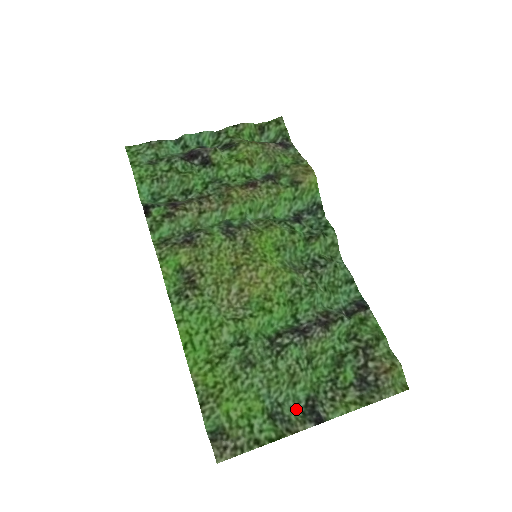
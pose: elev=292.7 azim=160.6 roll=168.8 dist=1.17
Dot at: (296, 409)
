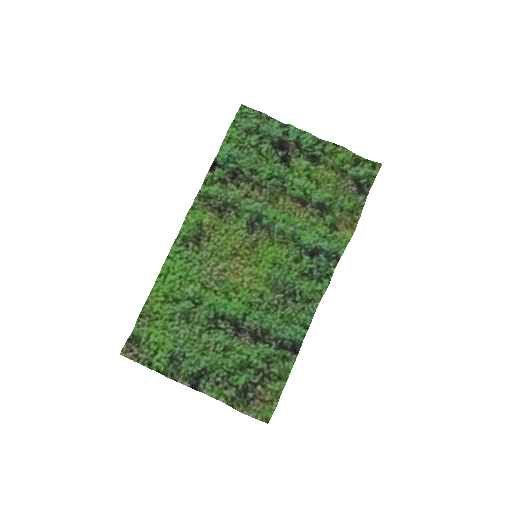
Dot at: (192, 368)
